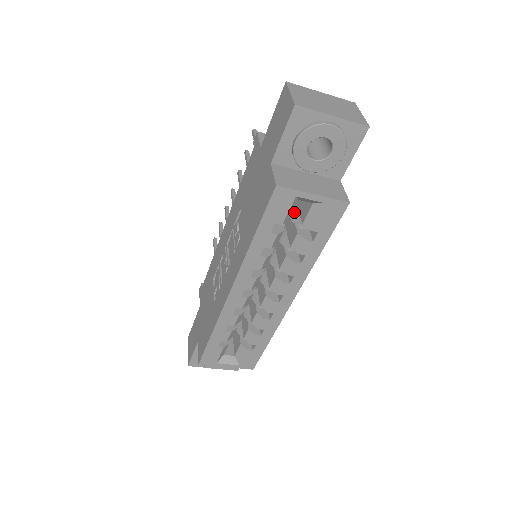
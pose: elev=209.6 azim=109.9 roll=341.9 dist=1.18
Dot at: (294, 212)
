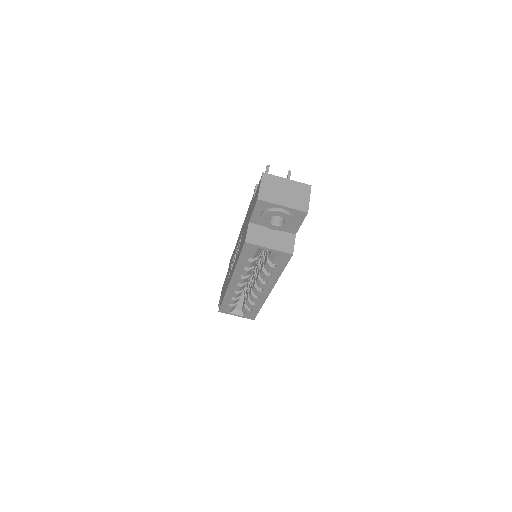
Dot at: occluded
